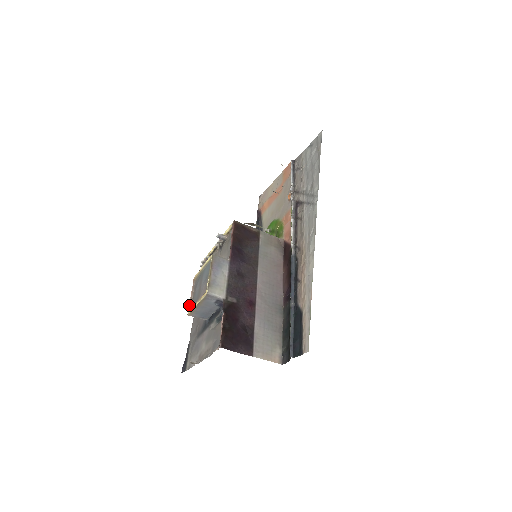
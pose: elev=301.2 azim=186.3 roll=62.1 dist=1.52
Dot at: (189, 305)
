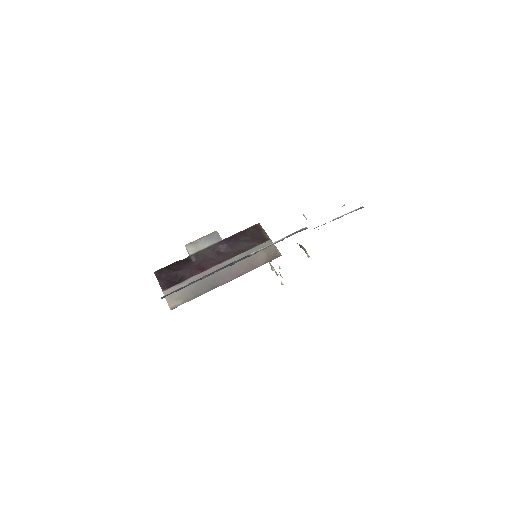
Dot at: occluded
